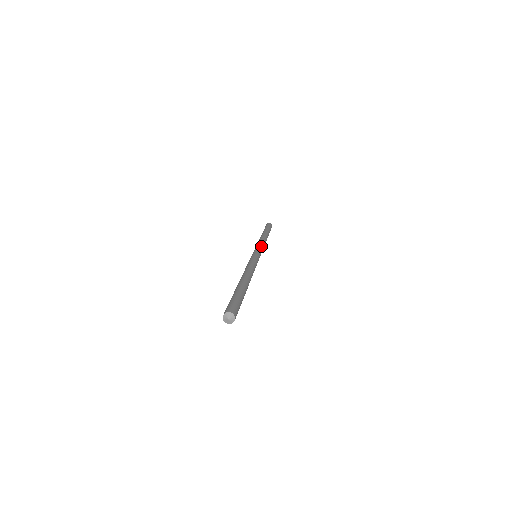
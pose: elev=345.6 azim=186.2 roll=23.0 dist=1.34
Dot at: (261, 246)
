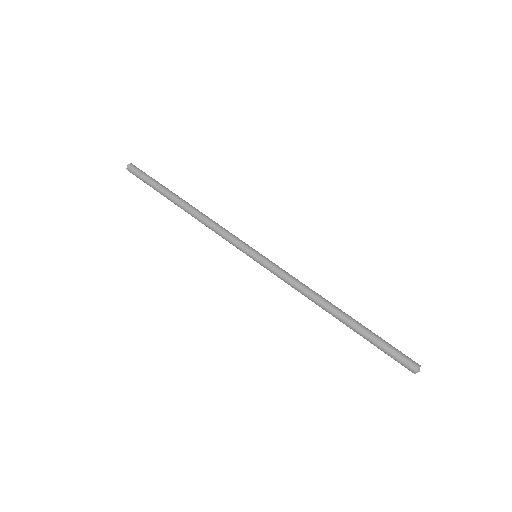
Dot at: (231, 236)
